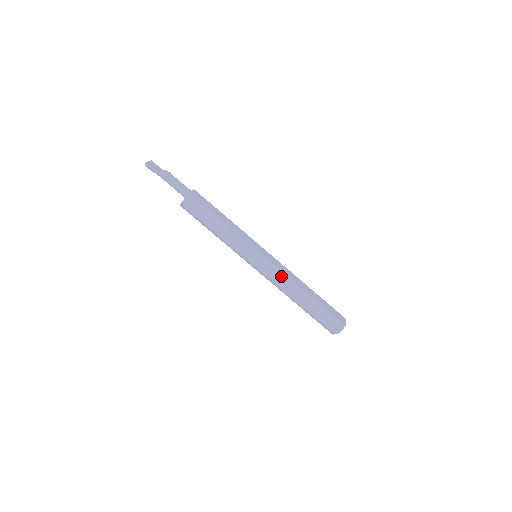
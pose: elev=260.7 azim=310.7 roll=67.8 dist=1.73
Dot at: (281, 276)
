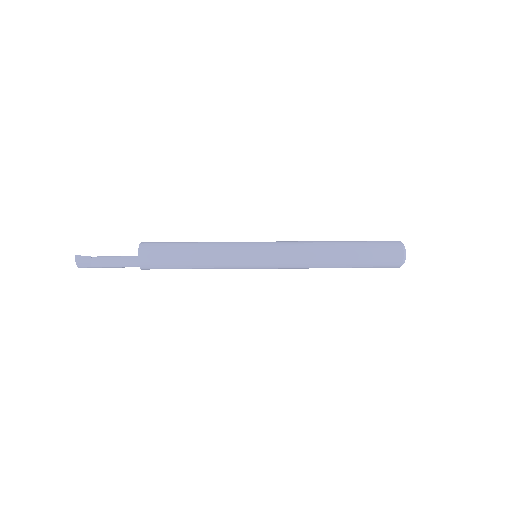
Dot at: (295, 242)
